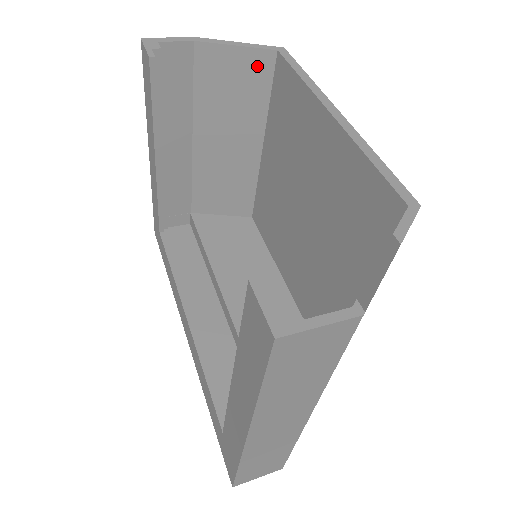
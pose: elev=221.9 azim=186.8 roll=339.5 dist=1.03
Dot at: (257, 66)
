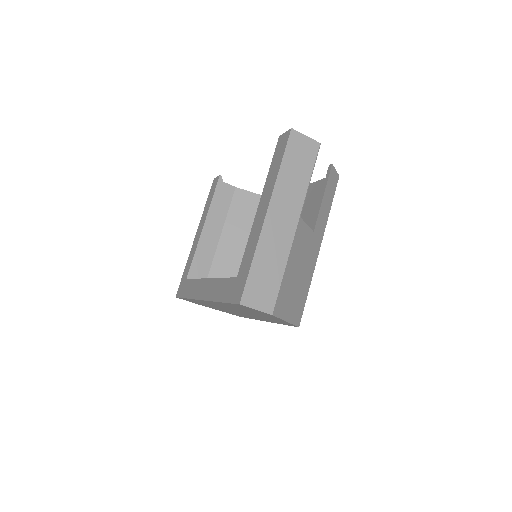
Dot at: occluded
